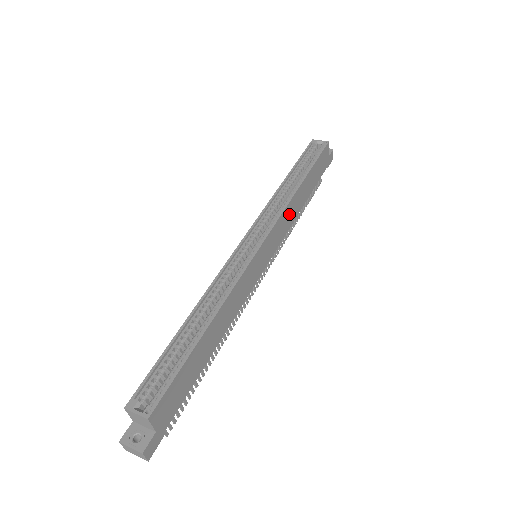
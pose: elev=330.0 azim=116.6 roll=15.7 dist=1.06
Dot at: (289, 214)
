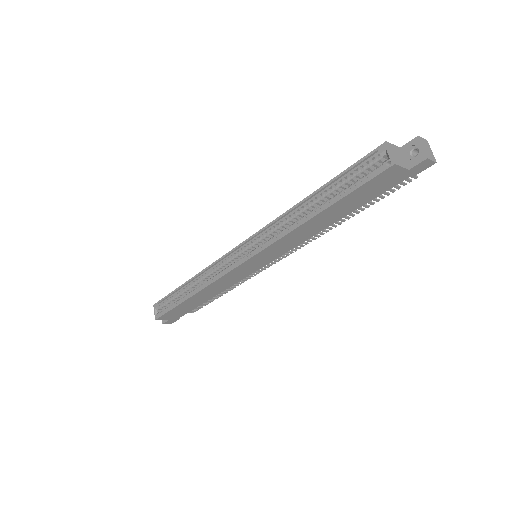
Dot at: (293, 238)
